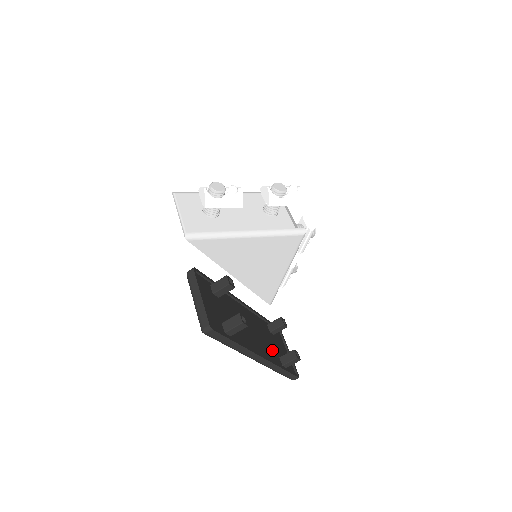
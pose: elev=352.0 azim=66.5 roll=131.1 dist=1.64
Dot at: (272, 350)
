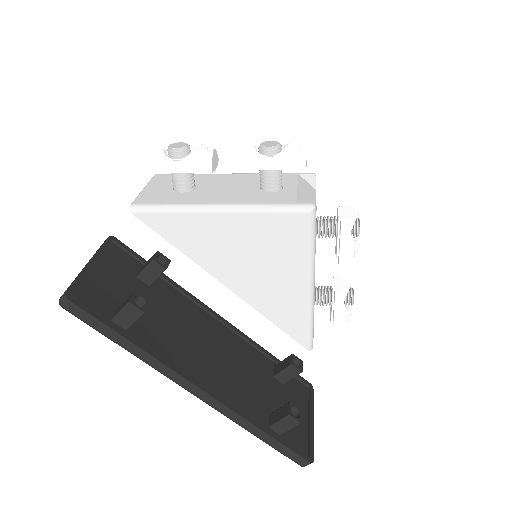
Dot at: (254, 397)
